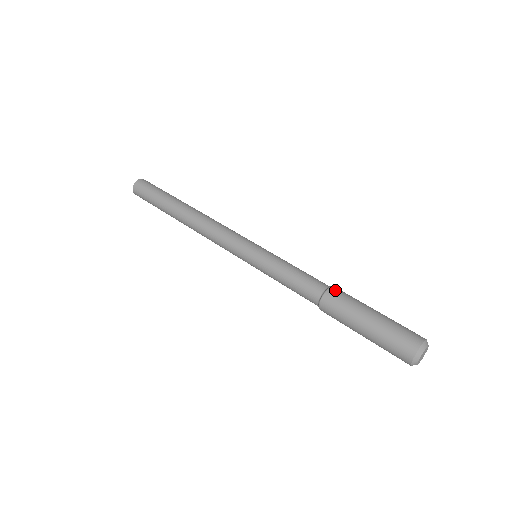
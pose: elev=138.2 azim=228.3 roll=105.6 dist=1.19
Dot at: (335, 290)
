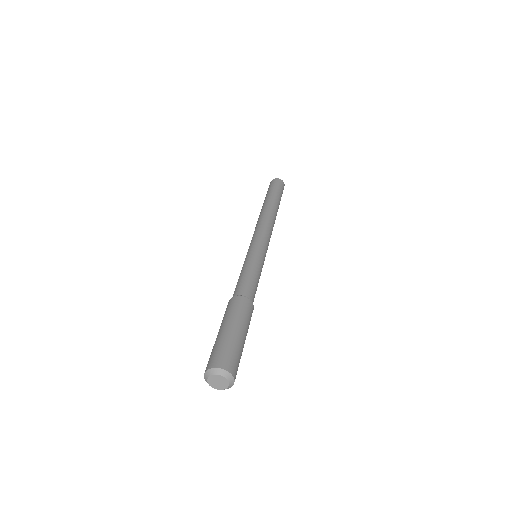
Dot at: (247, 301)
